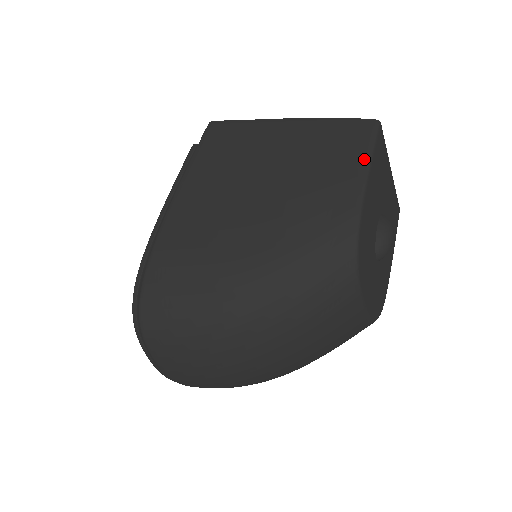
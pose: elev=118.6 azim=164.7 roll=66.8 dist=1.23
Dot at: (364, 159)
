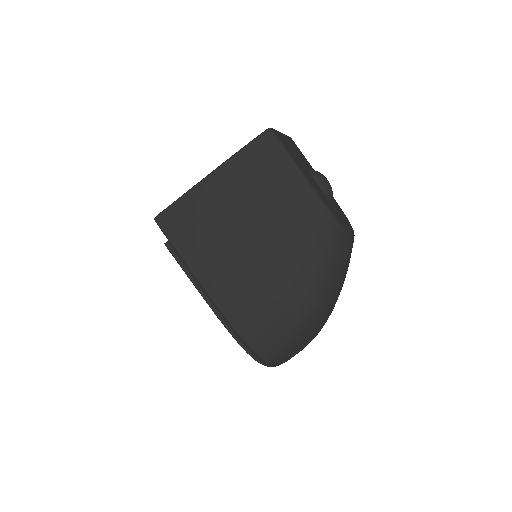
Dot at: (292, 167)
